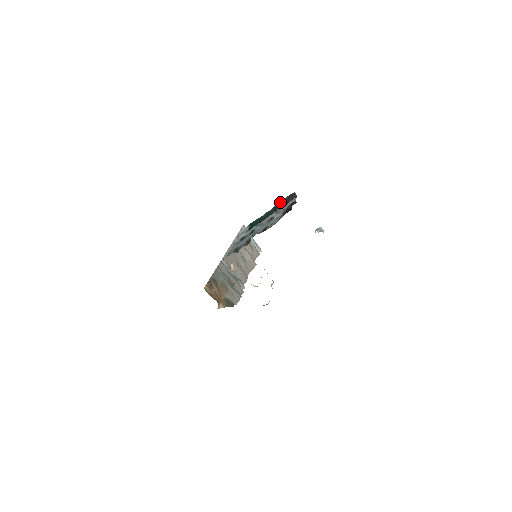
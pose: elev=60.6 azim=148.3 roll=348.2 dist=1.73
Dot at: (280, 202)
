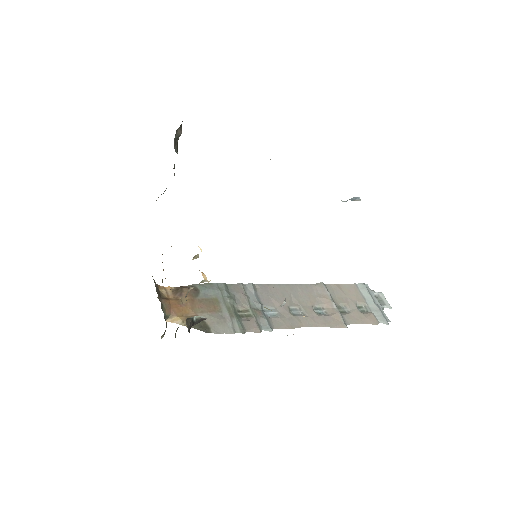
Dot at: occluded
